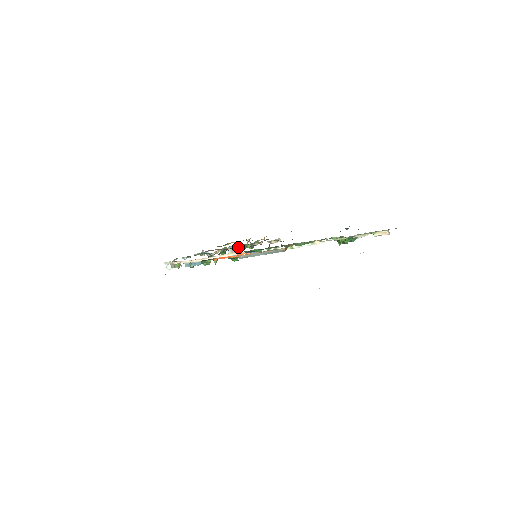
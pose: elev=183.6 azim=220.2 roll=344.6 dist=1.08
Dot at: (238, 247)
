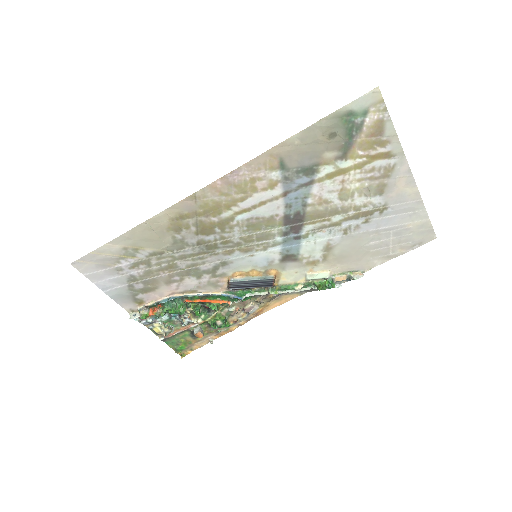
Dot at: (212, 314)
